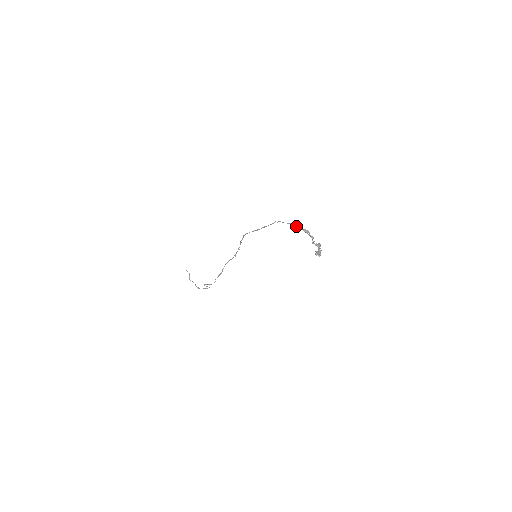
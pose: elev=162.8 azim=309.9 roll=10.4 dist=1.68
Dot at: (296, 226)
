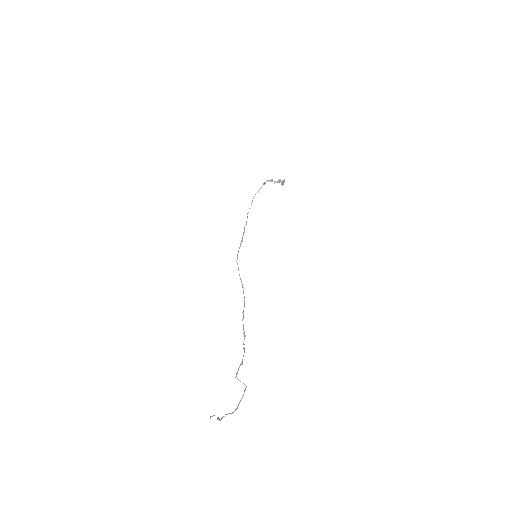
Dot at: (258, 191)
